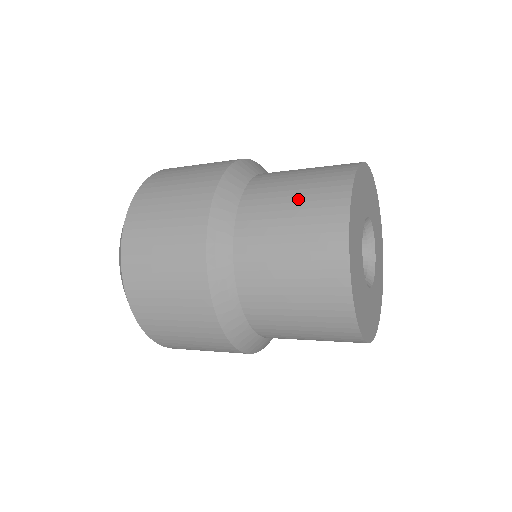
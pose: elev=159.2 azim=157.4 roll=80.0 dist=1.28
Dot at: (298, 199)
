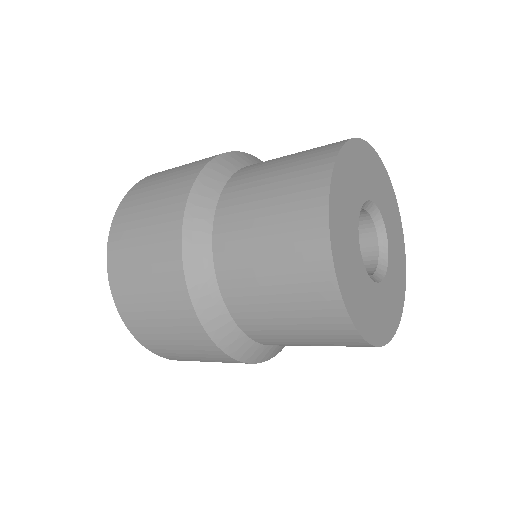
Dot at: (291, 158)
